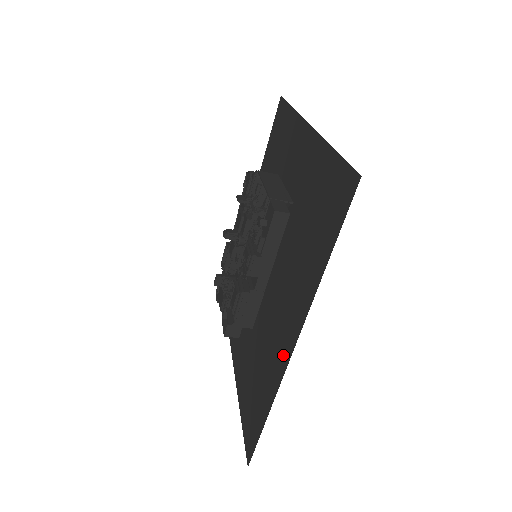
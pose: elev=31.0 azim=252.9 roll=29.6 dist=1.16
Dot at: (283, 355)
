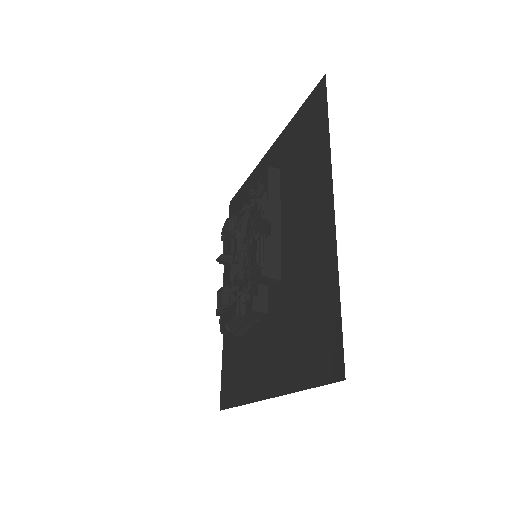
Dot at: (326, 229)
